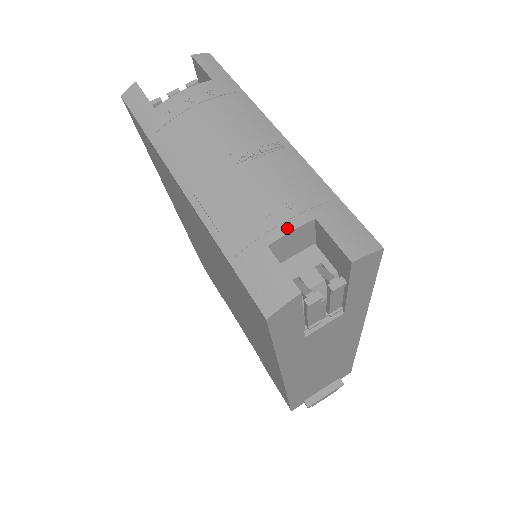
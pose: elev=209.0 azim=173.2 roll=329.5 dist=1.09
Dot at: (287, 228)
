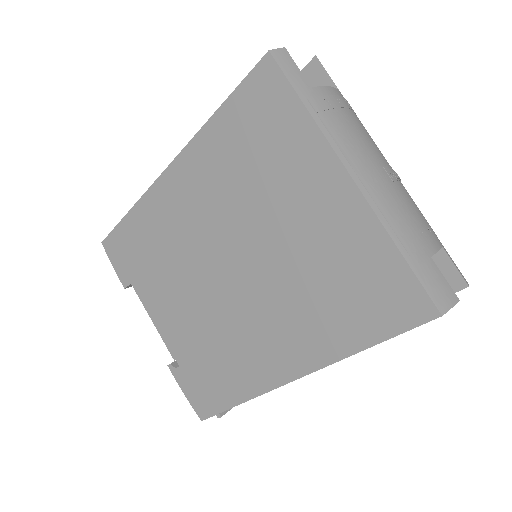
Dot at: (436, 247)
